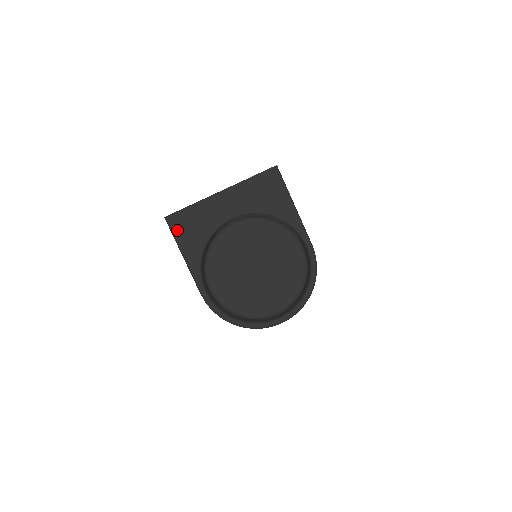
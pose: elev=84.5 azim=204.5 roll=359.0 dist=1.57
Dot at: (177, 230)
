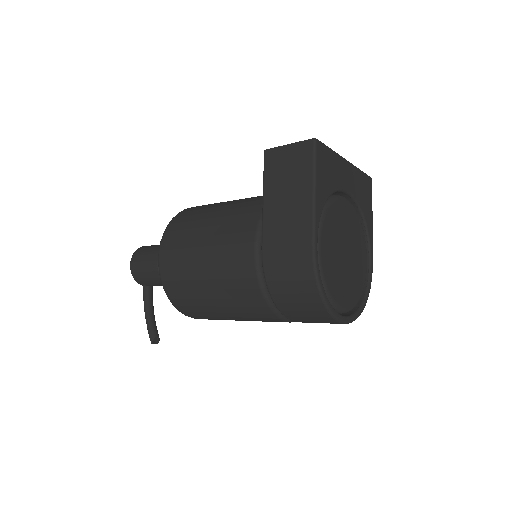
Dot at: (319, 160)
